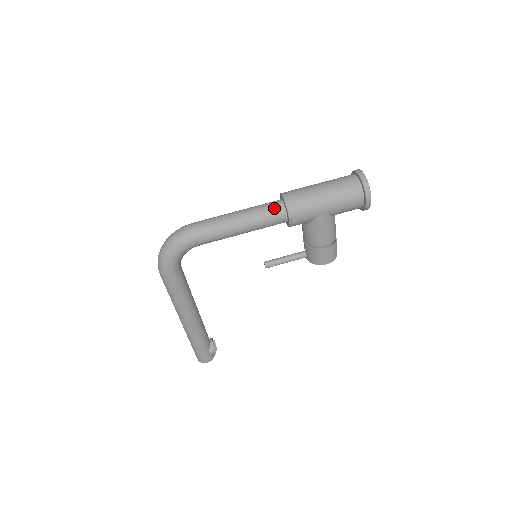
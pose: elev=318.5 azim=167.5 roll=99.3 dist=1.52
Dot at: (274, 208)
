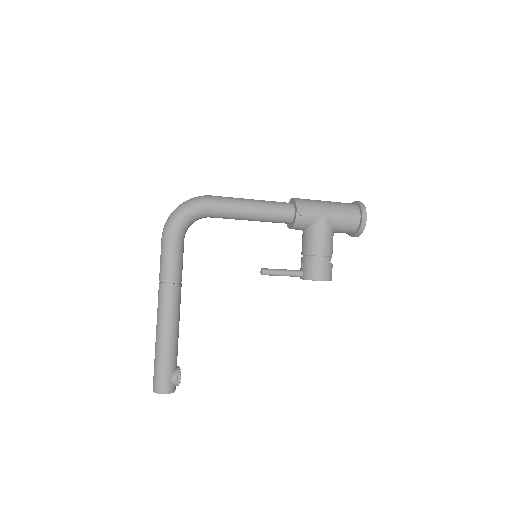
Dot at: (284, 203)
